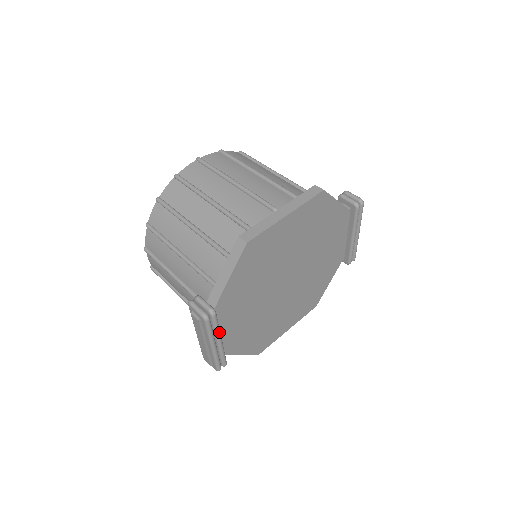
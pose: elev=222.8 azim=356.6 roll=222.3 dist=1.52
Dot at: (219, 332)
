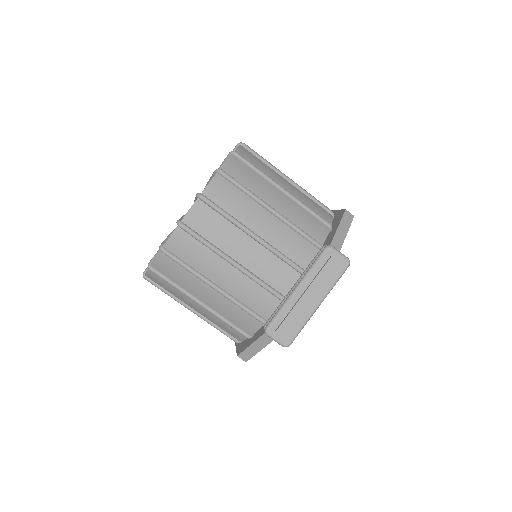
Dot at: occluded
